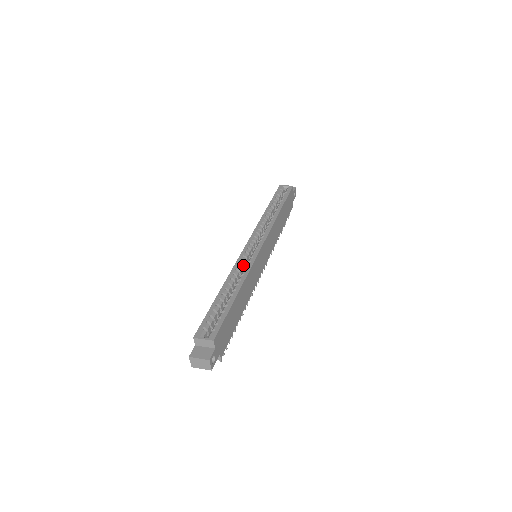
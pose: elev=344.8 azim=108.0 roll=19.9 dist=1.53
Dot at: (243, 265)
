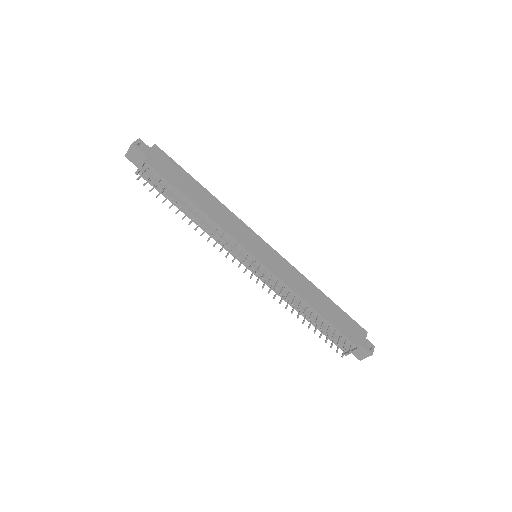
Dot at: occluded
